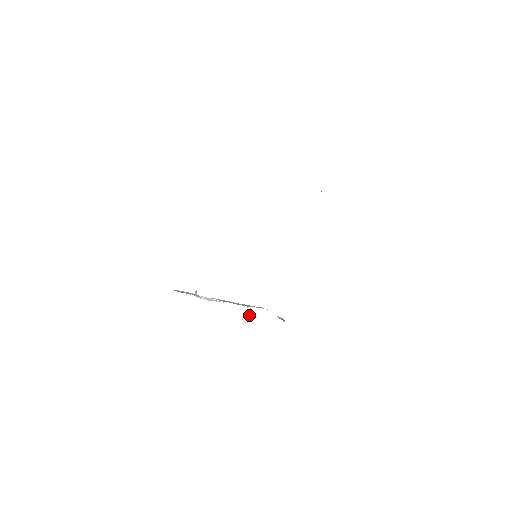
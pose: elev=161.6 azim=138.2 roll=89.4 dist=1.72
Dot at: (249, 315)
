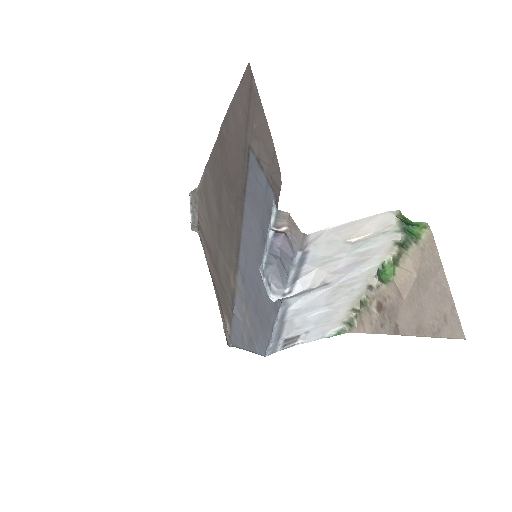
Dot at: (380, 281)
